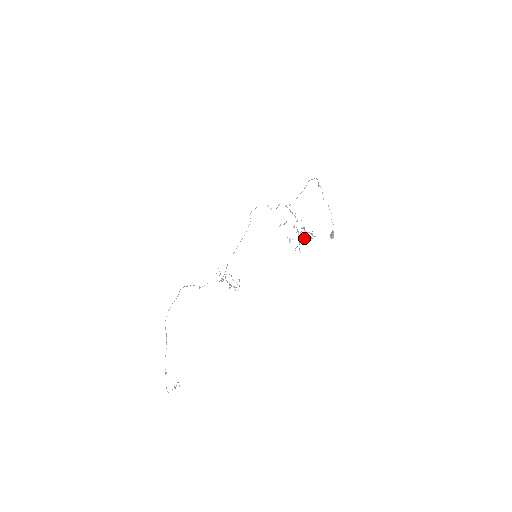
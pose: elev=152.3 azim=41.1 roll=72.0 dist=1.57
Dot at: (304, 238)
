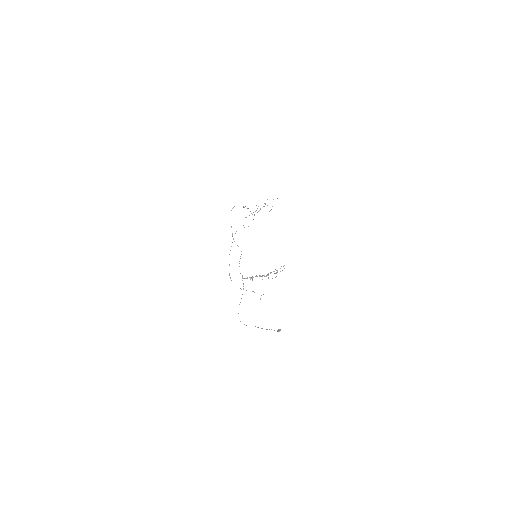
Dot at: (277, 271)
